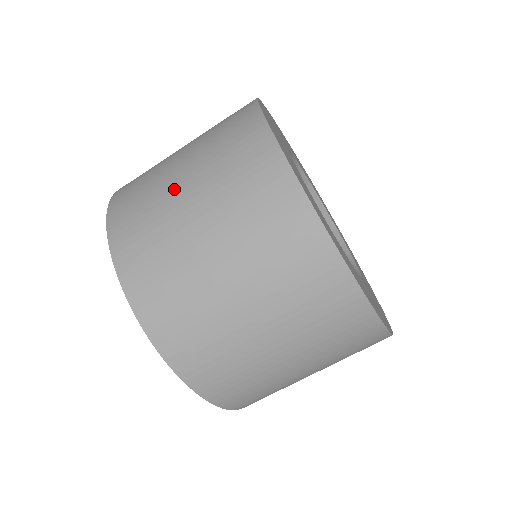
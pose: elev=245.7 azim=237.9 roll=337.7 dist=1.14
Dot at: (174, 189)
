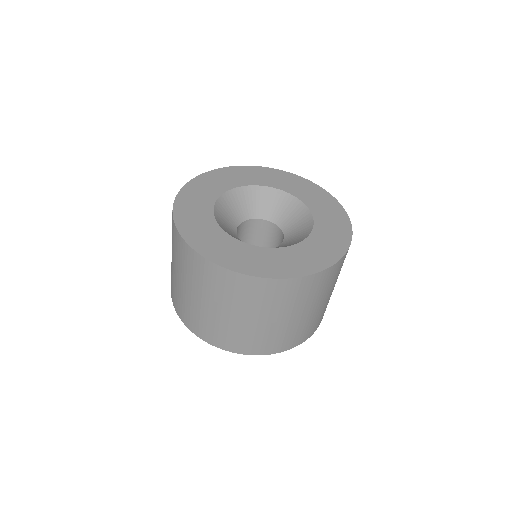
Dot at: (201, 306)
